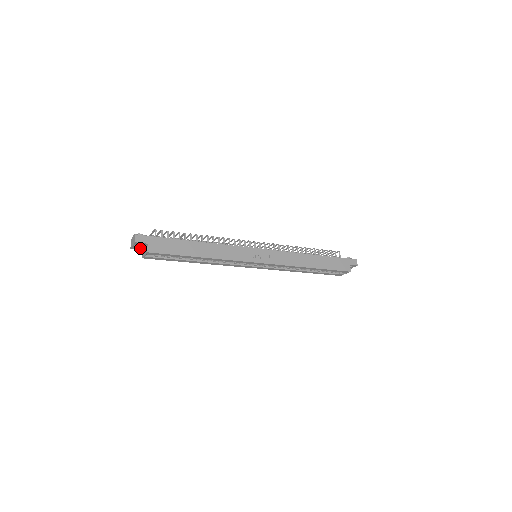
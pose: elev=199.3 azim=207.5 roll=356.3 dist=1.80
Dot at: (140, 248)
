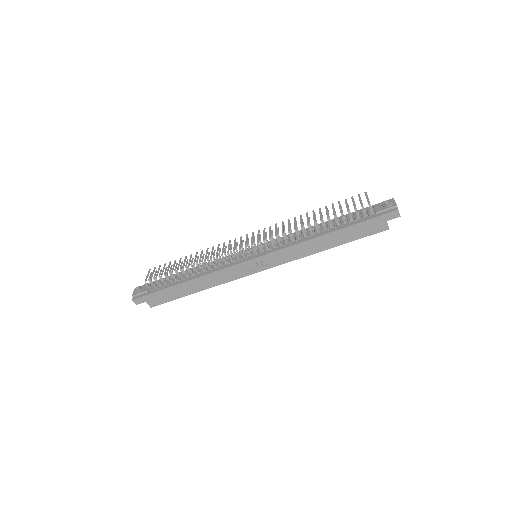
Dot at: occluded
